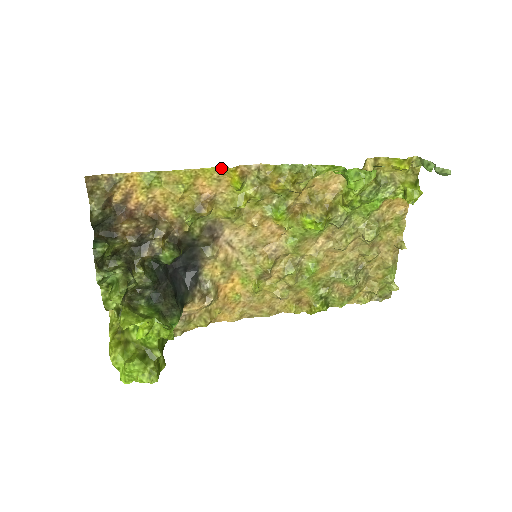
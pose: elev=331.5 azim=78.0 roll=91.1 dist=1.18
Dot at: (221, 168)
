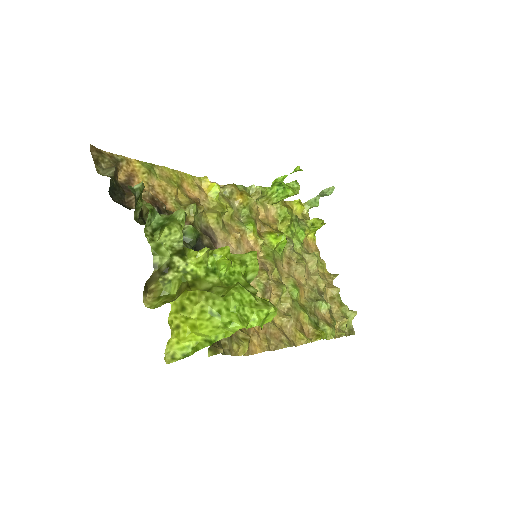
Dot at: (197, 178)
